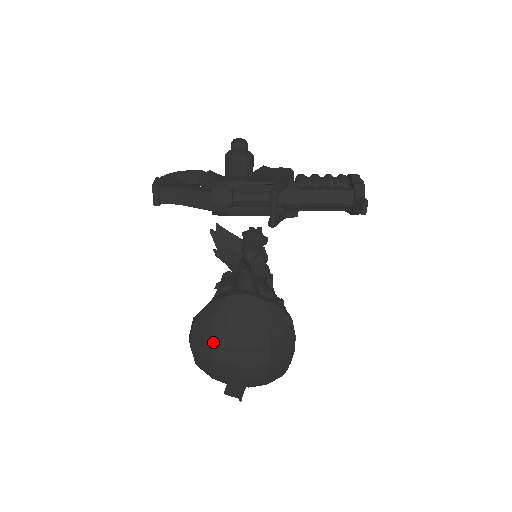
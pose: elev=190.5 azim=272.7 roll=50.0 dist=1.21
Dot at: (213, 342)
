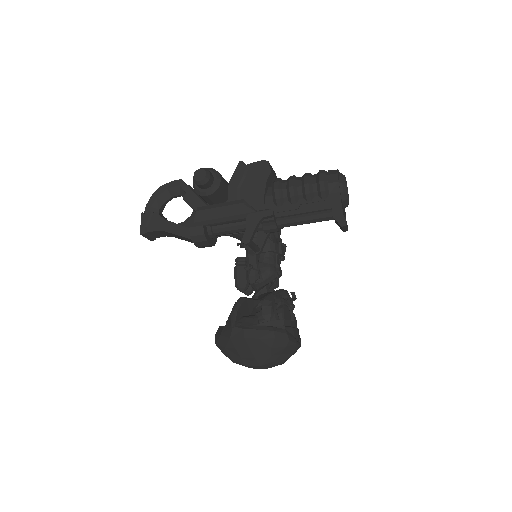
Dot at: (232, 361)
